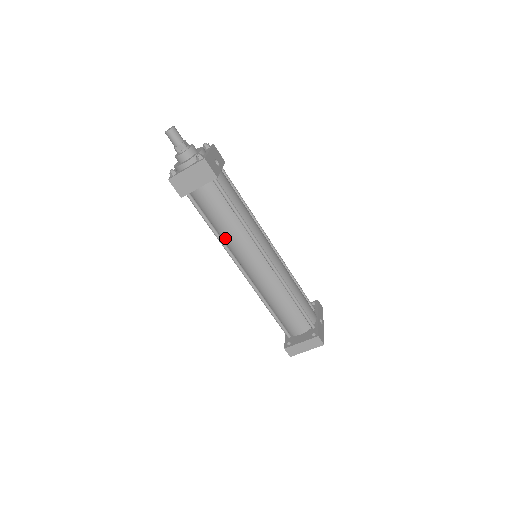
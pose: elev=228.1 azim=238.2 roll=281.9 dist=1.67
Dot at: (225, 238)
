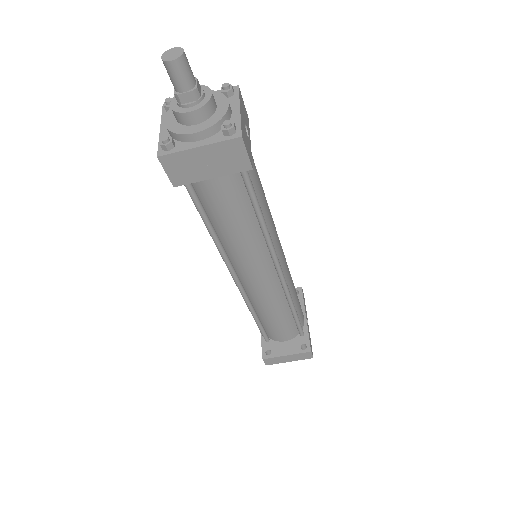
Dot at: (227, 243)
